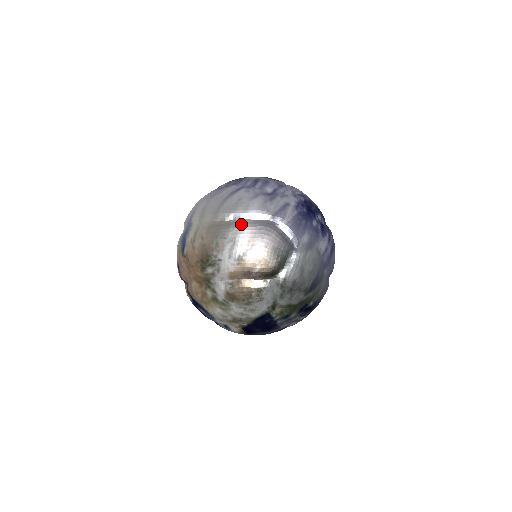
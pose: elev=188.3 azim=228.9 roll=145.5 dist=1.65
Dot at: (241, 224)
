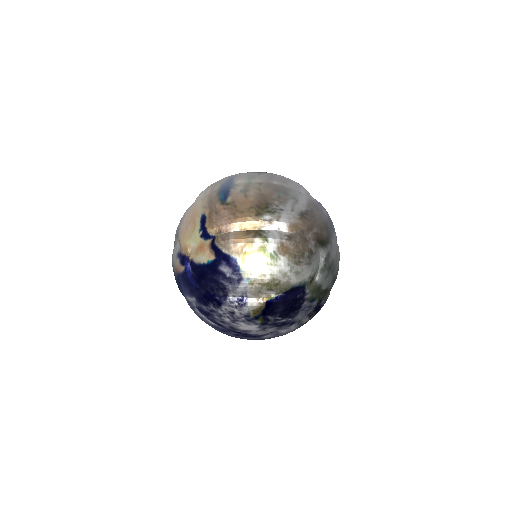
Dot at: (299, 191)
